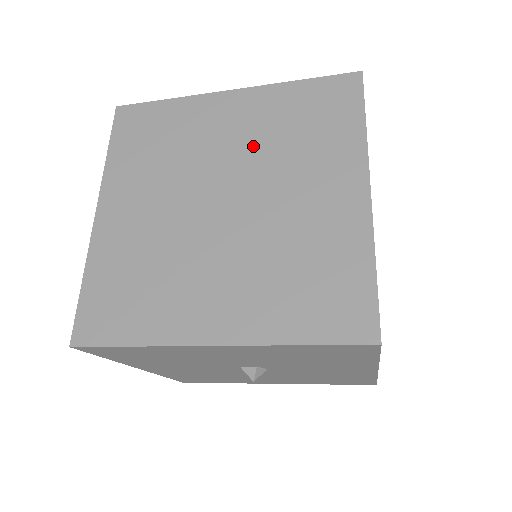
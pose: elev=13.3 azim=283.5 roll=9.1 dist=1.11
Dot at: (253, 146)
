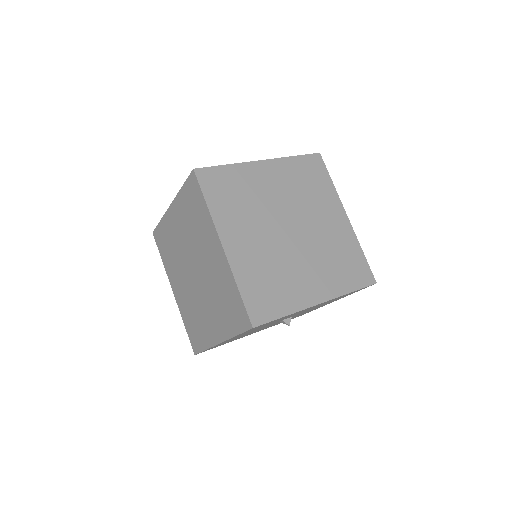
Dot at: (290, 196)
